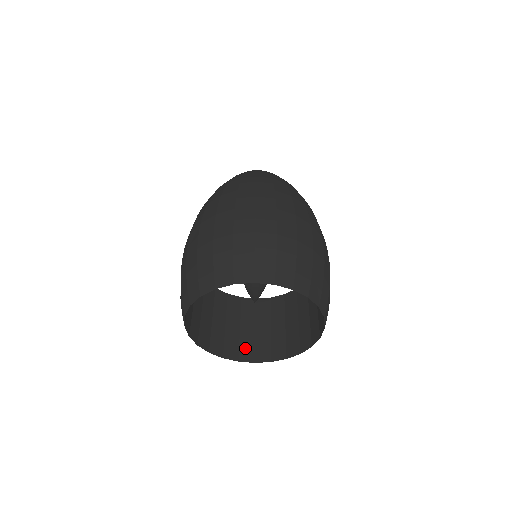
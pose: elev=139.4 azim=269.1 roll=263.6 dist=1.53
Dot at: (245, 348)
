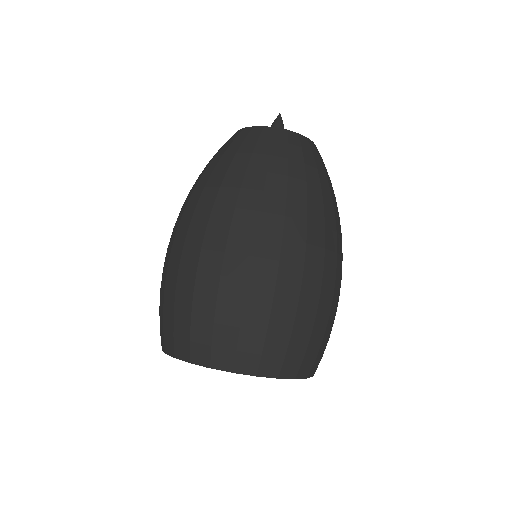
Dot at: occluded
